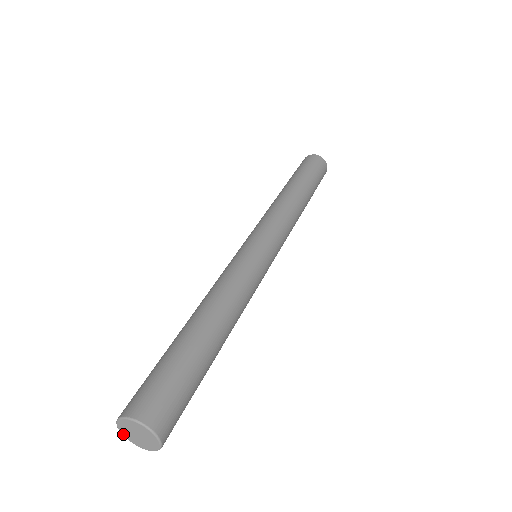
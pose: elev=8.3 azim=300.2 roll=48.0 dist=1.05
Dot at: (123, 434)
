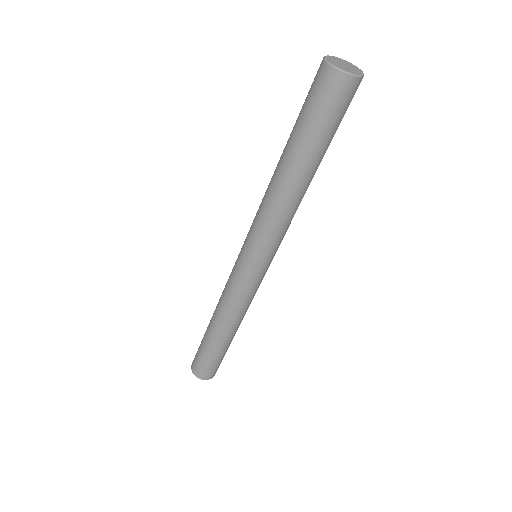
Dot at: (327, 58)
